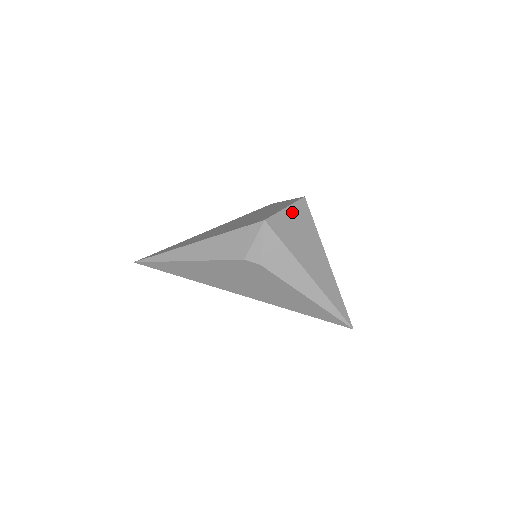
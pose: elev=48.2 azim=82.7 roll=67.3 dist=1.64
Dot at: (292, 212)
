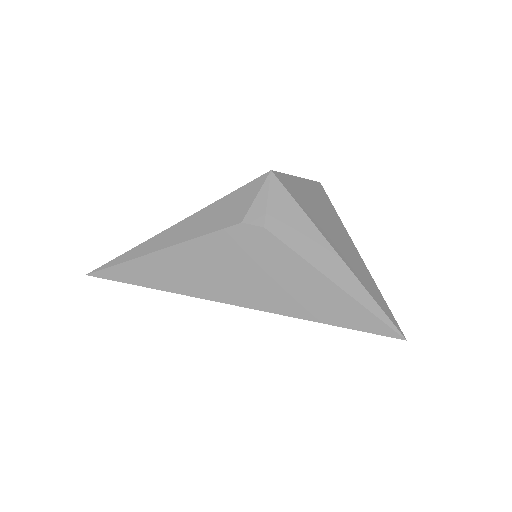
Dot at: (306, 185)
